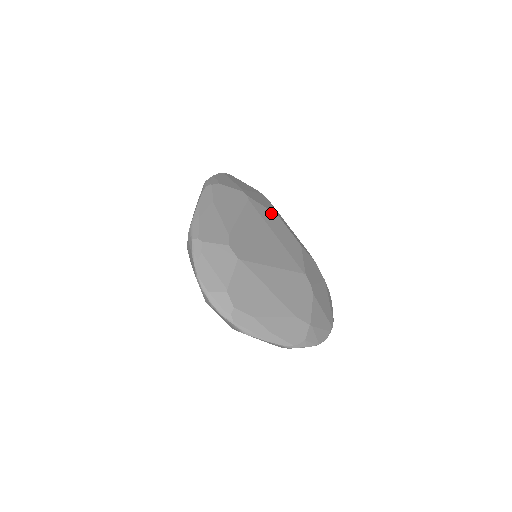
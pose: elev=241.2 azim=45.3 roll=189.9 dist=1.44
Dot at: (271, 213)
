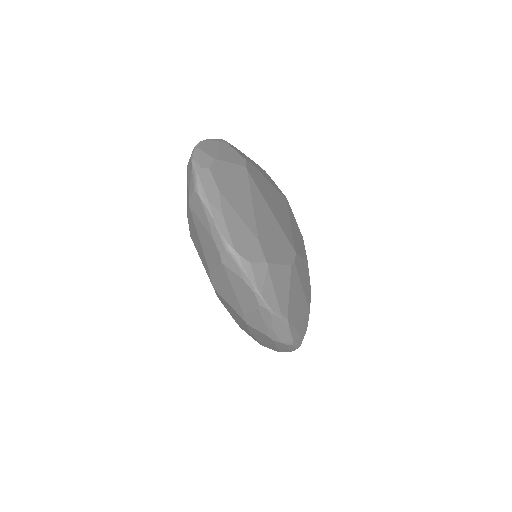
Dot at: (298, 227)
